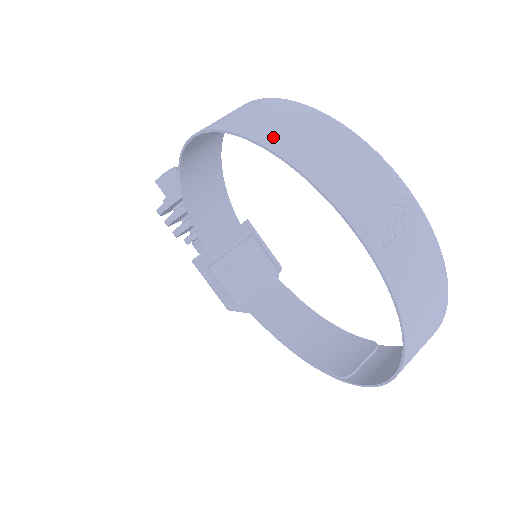
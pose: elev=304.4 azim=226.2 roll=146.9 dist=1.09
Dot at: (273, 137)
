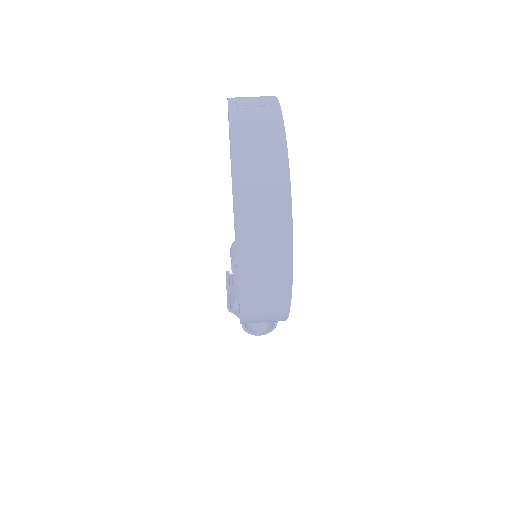
Dot at: occluded
